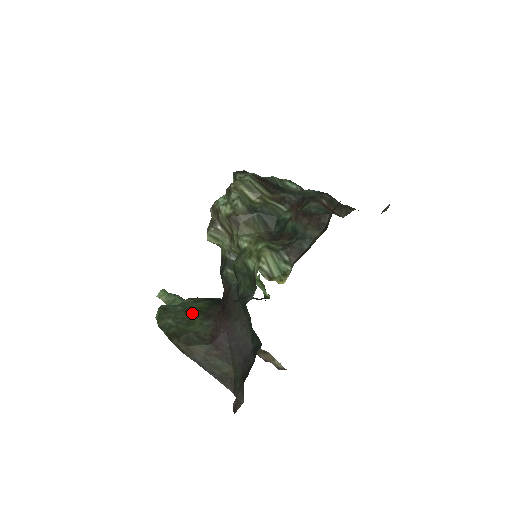
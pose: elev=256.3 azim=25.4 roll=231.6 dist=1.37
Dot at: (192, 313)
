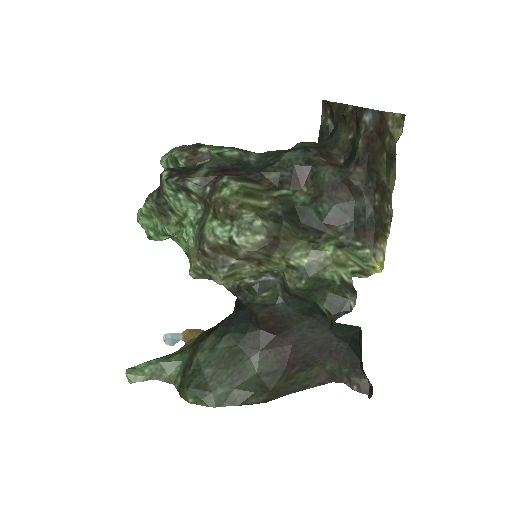
Dot at: (231, 362)
